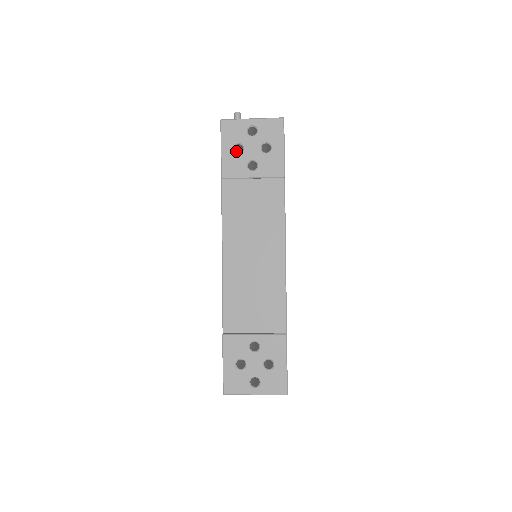
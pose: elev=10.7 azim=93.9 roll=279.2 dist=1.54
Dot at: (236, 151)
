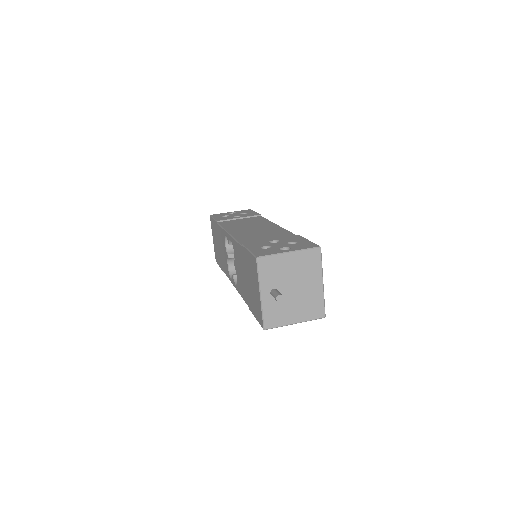
Dot at: occluded
